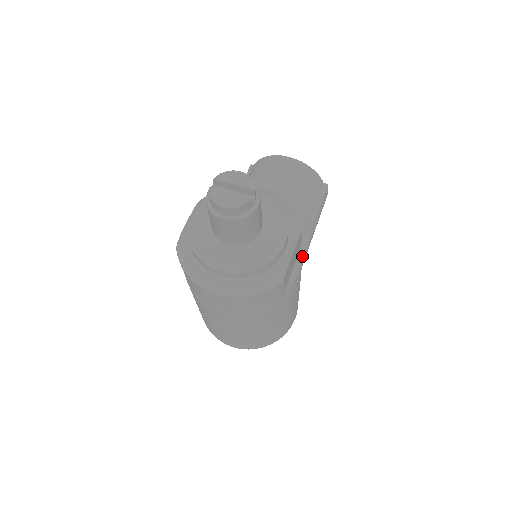
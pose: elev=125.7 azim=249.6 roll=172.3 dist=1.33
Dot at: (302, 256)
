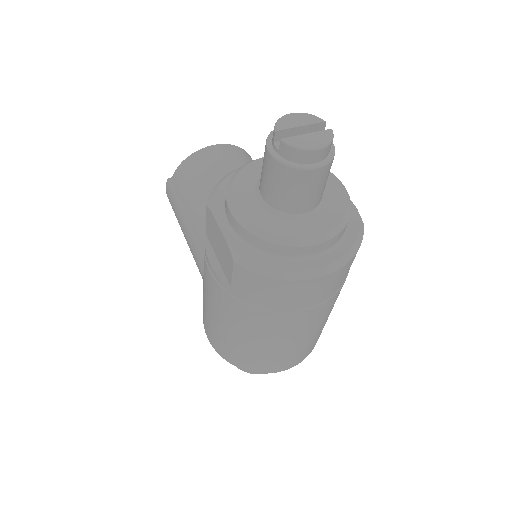
Dot at: occluded
